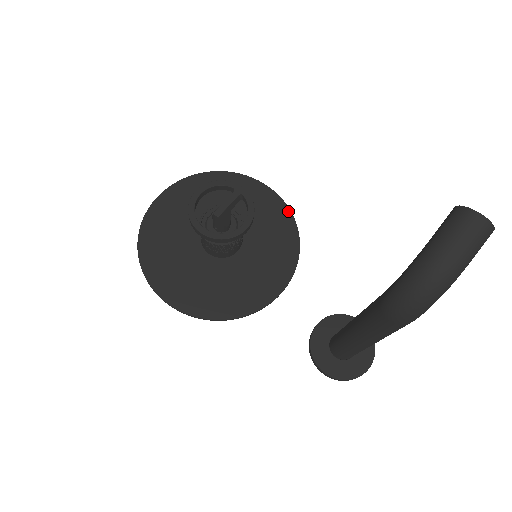
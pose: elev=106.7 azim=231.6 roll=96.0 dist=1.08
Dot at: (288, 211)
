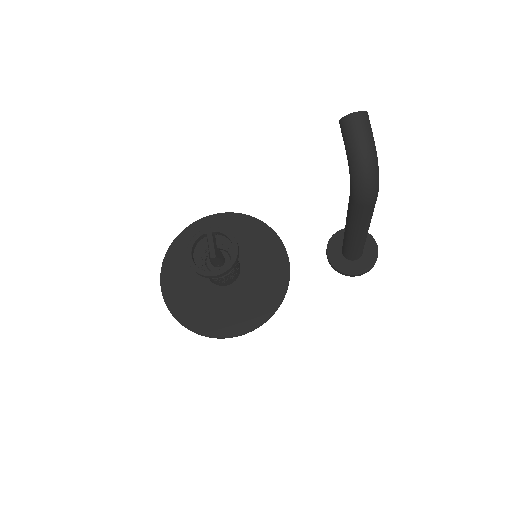
Dot at: (240, 215)
